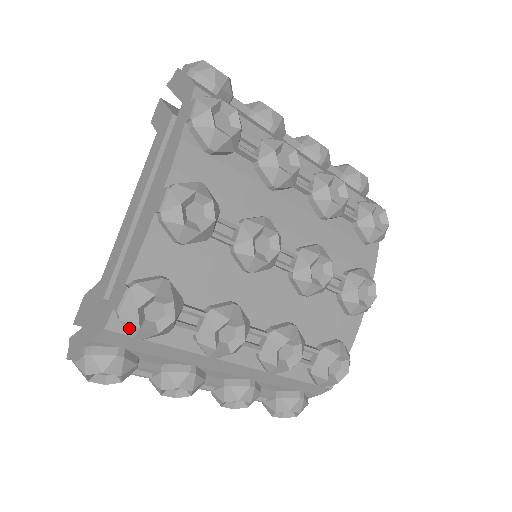
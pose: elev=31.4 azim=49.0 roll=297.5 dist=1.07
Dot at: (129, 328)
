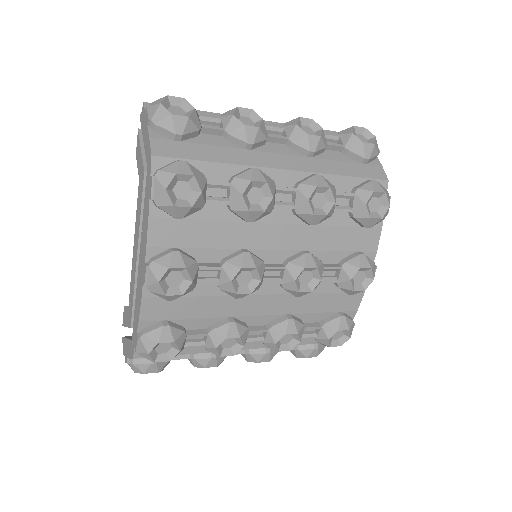
Dot at: (149, 359)
